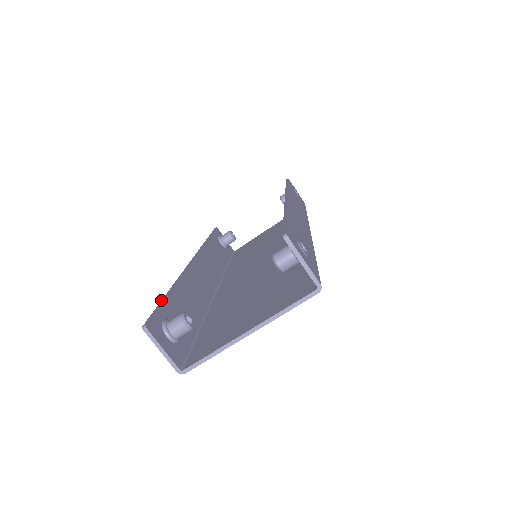
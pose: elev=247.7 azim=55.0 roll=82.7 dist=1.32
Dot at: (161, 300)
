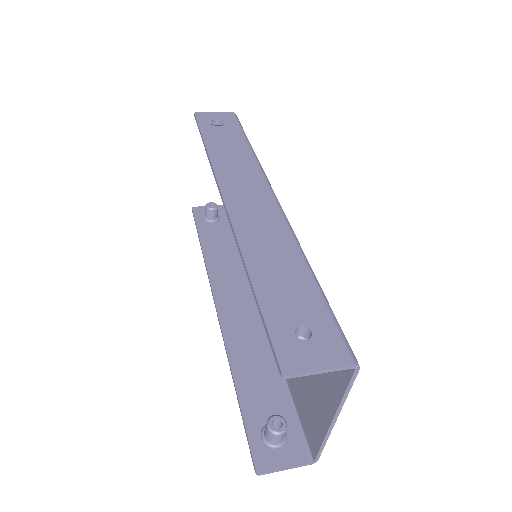
Dot at: occluded
